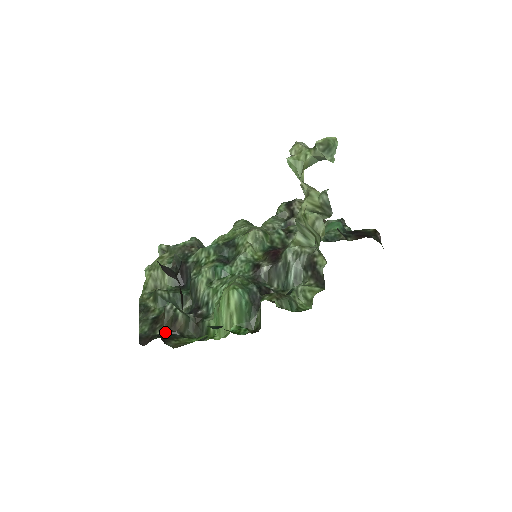
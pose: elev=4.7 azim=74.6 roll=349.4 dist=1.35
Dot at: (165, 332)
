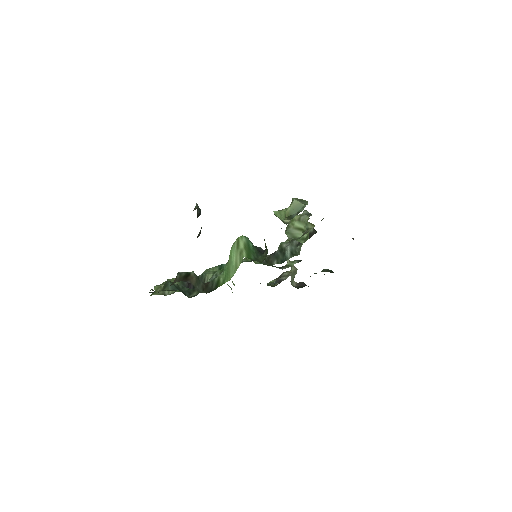
Dot at: occluded
